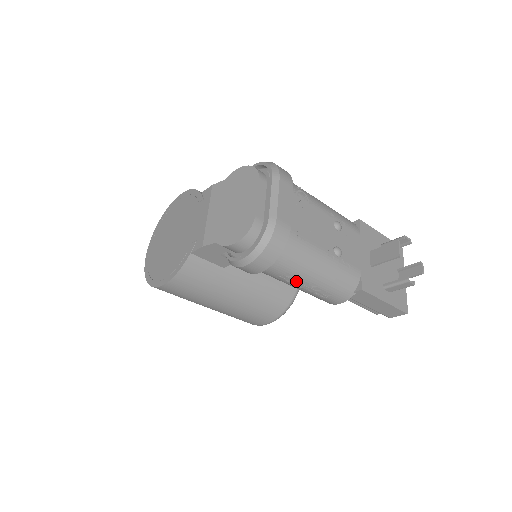
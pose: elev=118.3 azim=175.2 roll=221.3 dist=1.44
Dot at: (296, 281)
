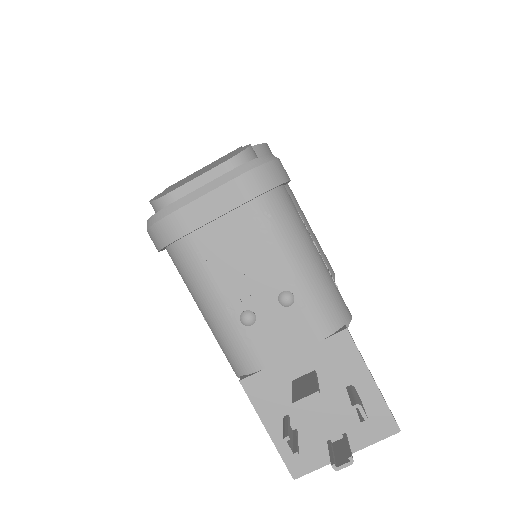
Dot at: occluded
